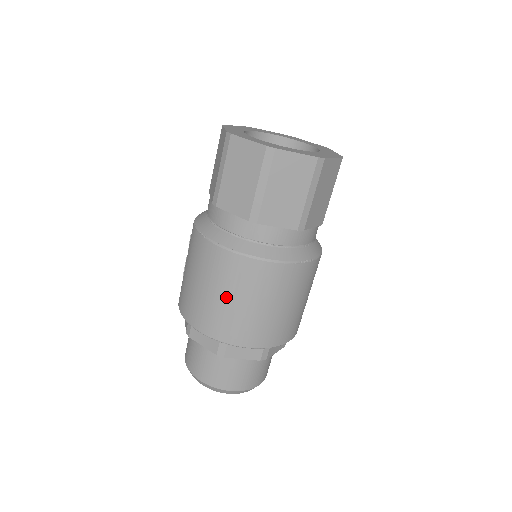
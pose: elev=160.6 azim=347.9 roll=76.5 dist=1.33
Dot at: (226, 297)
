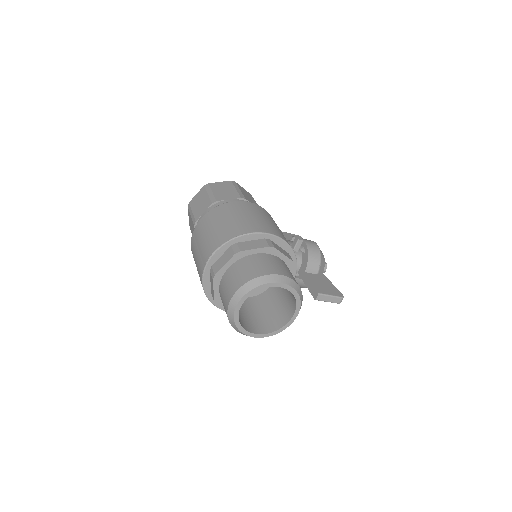
Dot at: (197, 252)
